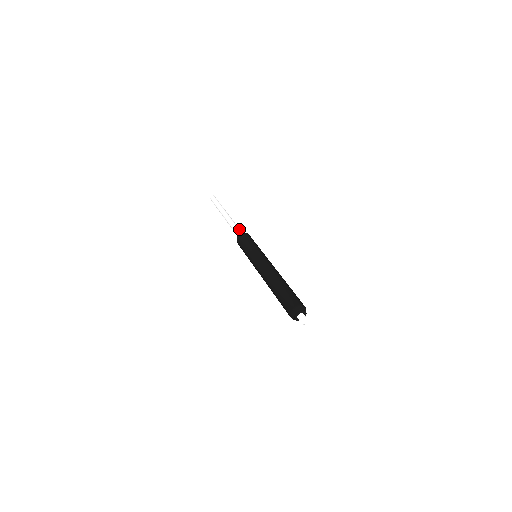
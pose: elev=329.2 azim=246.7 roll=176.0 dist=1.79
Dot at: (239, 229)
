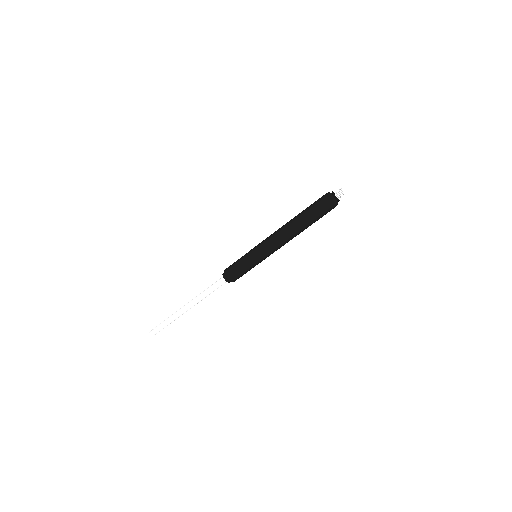
Dot at: occluded
